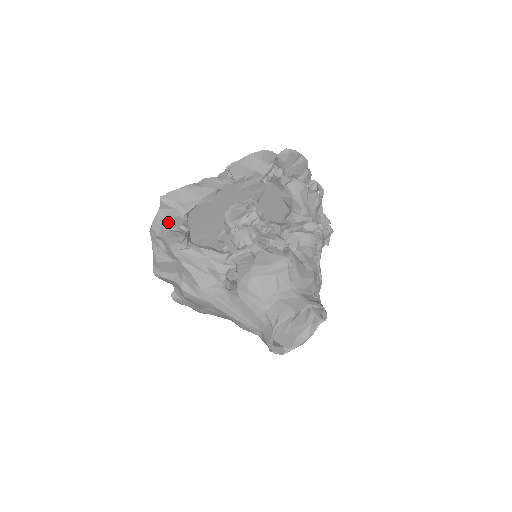
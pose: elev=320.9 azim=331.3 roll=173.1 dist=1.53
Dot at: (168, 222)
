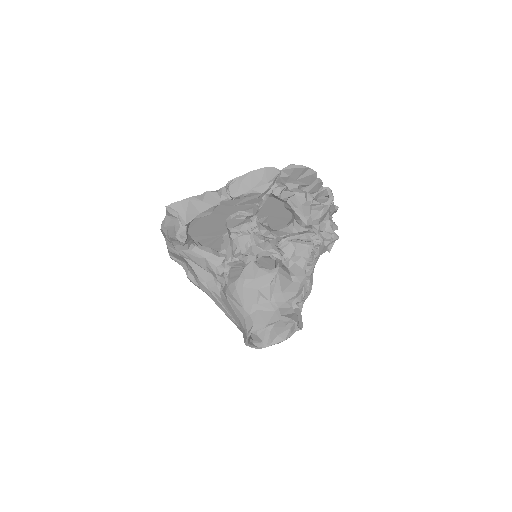
Dot at: (172, 228)
